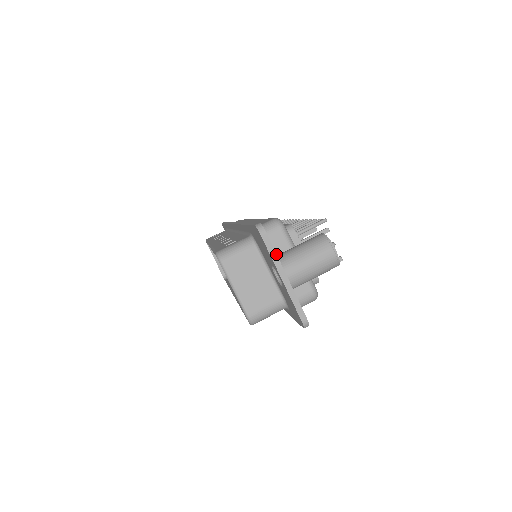
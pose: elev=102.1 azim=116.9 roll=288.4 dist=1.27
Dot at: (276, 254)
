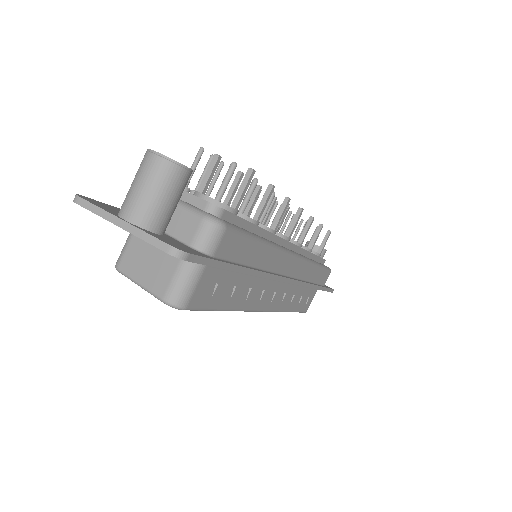
Dot at: (99, 208)
